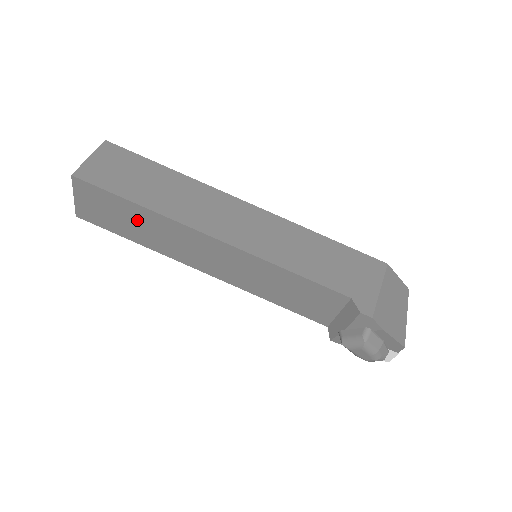
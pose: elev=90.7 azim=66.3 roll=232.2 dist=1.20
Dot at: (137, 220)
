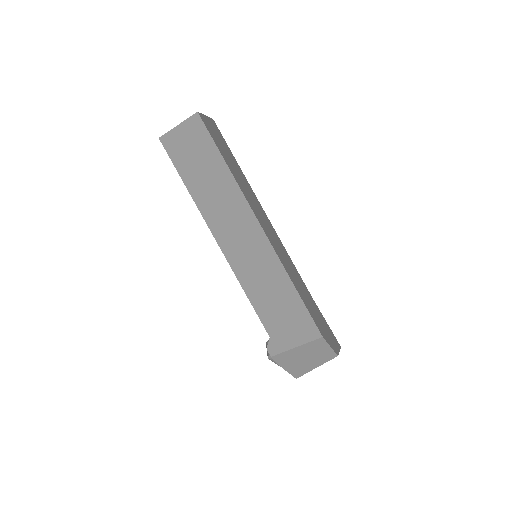
Dot at: occluded
